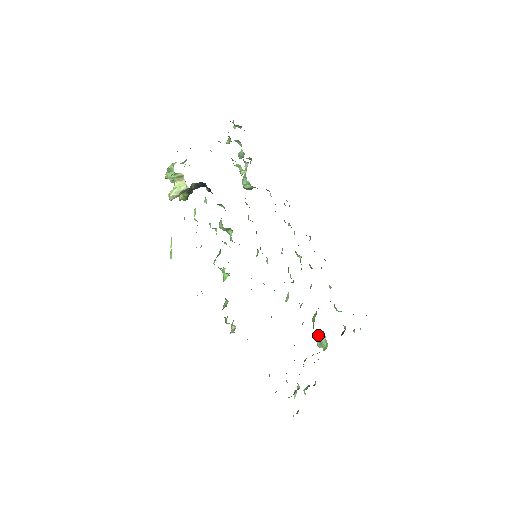
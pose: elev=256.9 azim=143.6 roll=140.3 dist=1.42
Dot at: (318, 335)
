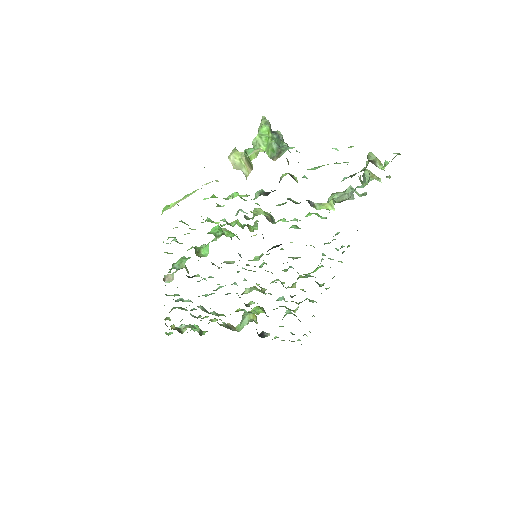
Dot at: (248, 315)
